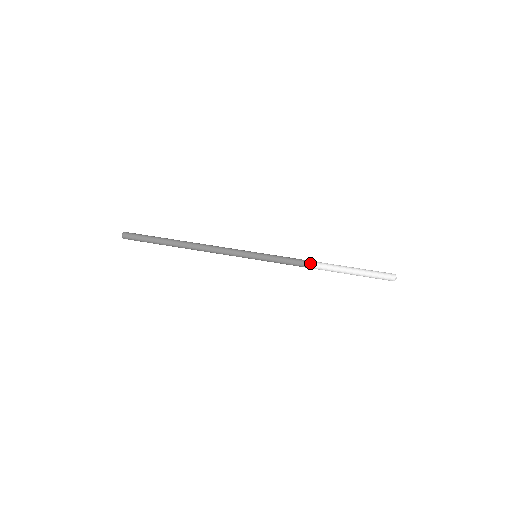
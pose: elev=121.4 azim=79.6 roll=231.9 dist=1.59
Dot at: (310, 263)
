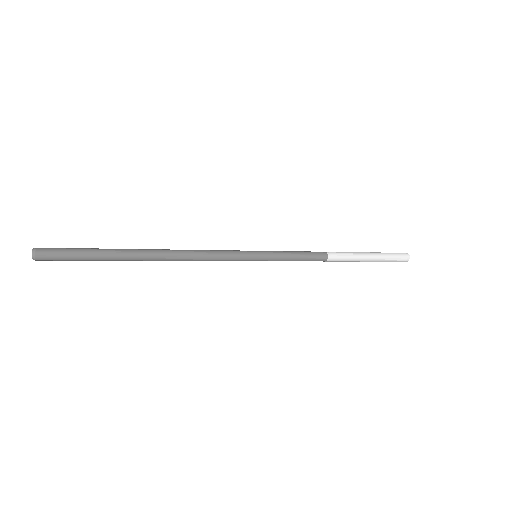
Dot at: occluded
